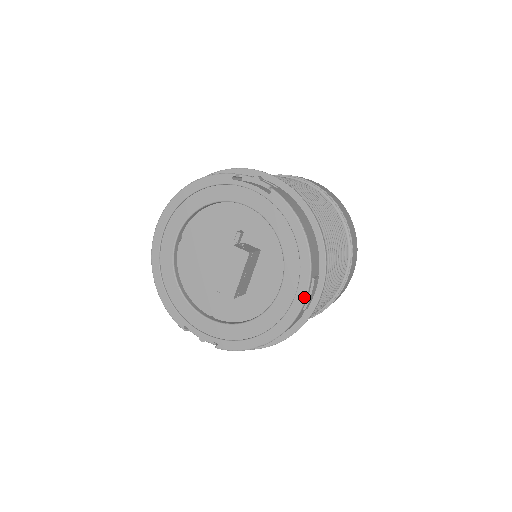
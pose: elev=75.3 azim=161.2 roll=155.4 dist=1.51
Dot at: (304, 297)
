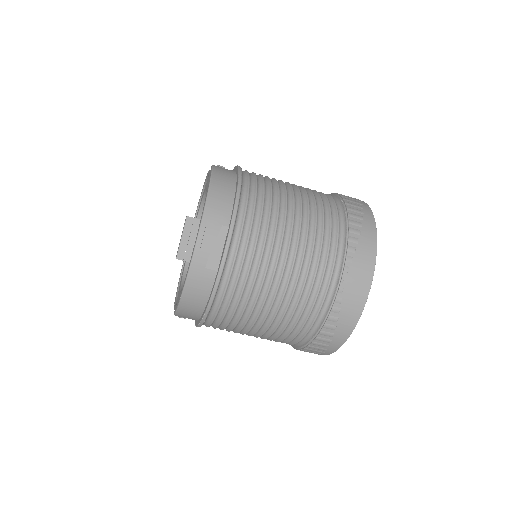
Dot at: (196, 238)
